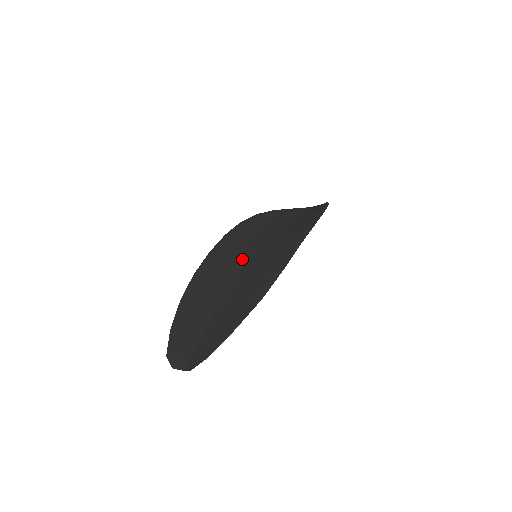
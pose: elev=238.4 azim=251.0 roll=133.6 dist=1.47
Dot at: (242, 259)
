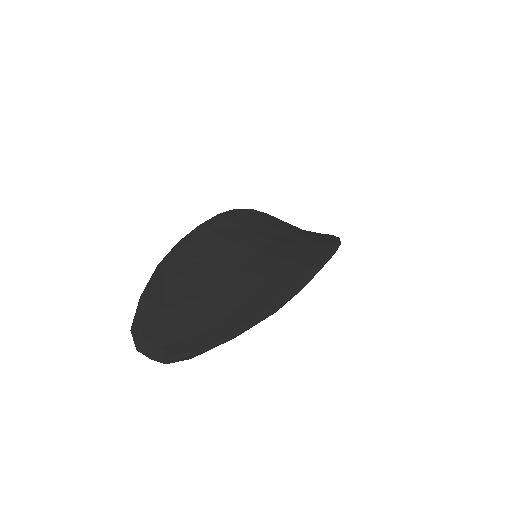
Dot at: (242, 252)
